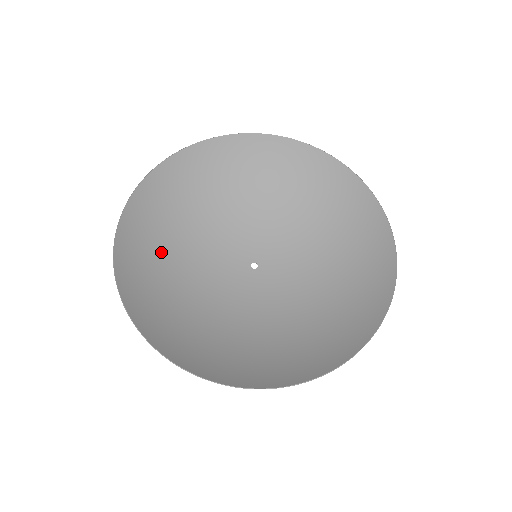
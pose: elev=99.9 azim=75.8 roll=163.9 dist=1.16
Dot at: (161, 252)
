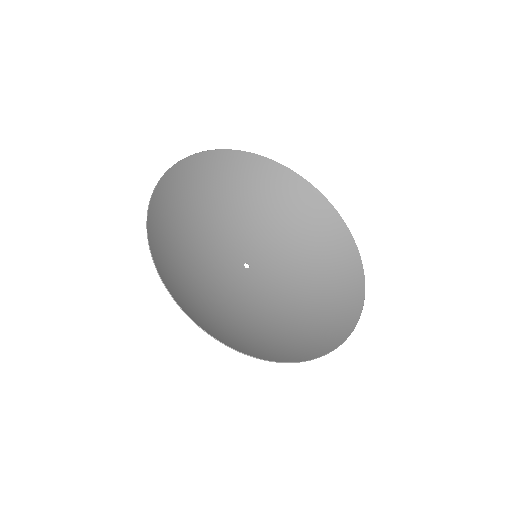
Dot at: (177, 239)
